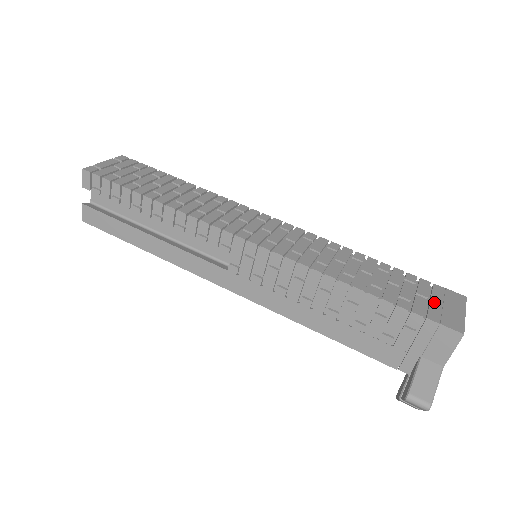
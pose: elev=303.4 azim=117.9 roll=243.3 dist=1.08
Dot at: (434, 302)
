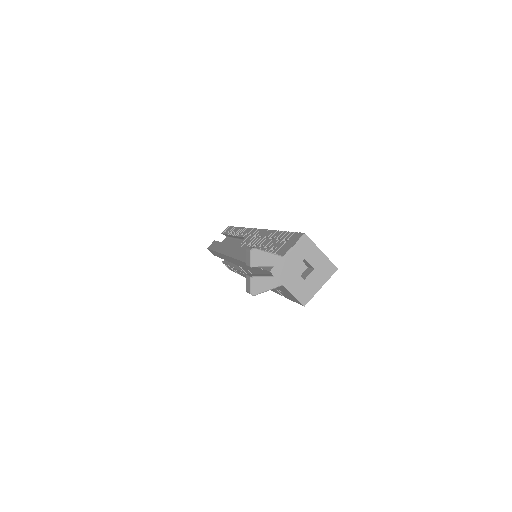
Dot at: occluded
